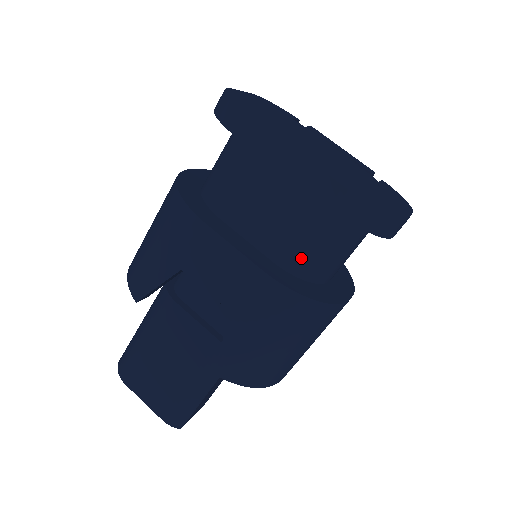
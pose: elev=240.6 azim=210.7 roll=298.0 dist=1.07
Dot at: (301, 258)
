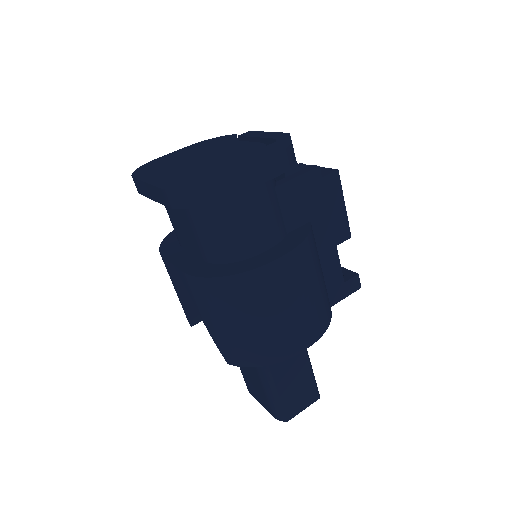
Dot at: (208, 249)
